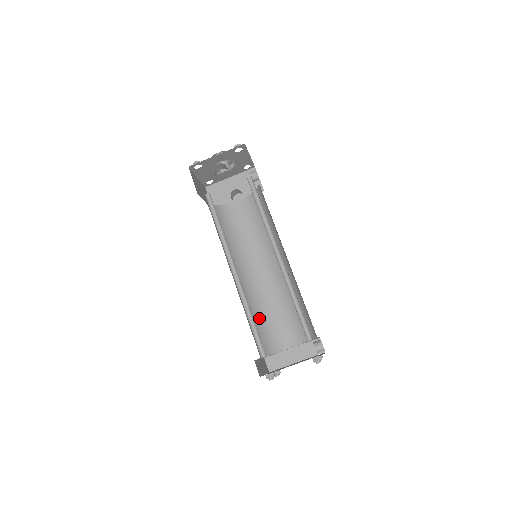
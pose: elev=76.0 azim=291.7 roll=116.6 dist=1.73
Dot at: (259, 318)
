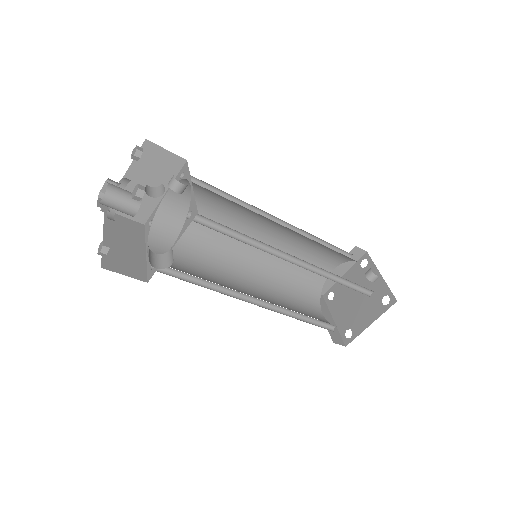
Dot at: (289, 279)
